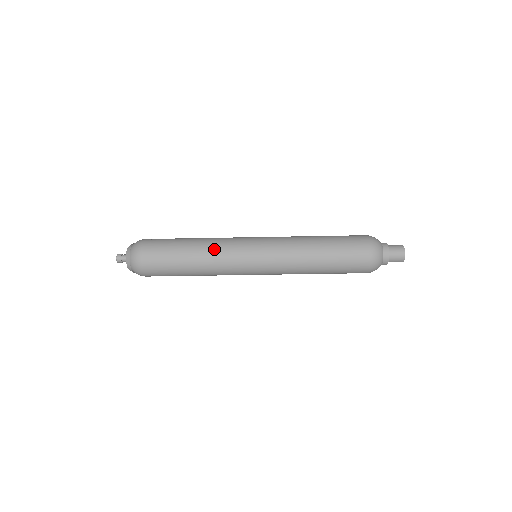
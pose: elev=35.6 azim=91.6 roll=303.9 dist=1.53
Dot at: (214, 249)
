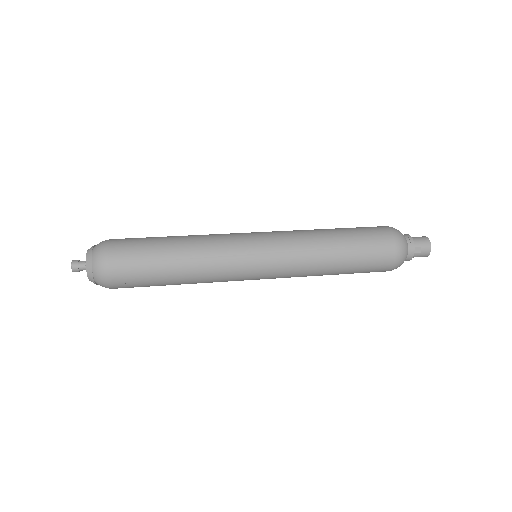
Dot at: occluded
